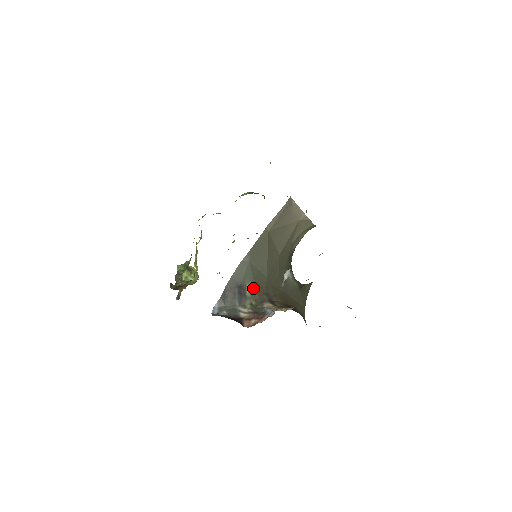
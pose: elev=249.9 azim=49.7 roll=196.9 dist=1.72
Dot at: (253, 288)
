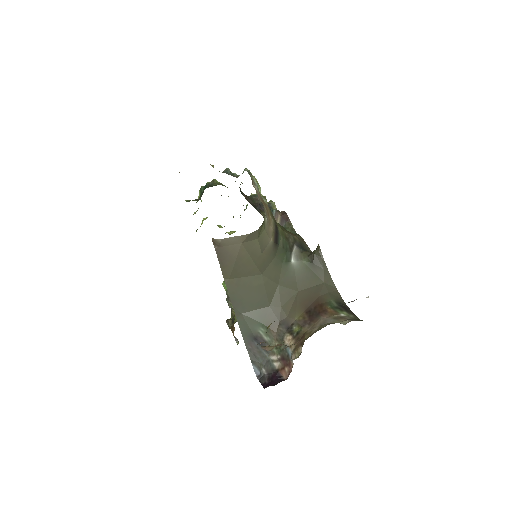
Dot at: (266, 330)
